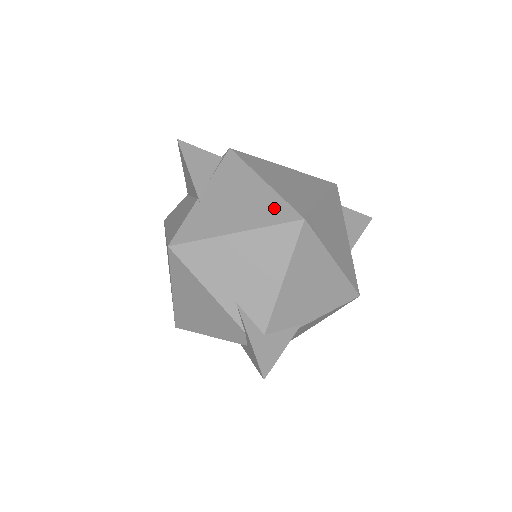
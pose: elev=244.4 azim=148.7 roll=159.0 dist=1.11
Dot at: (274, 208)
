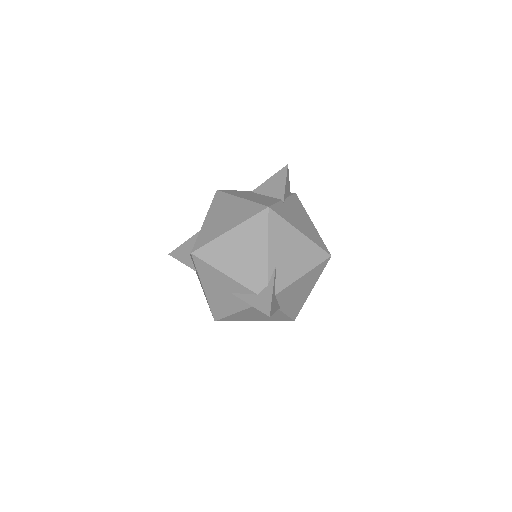
Dot at: (318, 239)
